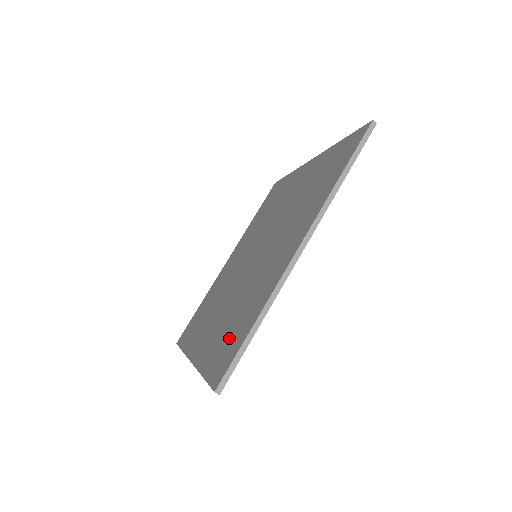
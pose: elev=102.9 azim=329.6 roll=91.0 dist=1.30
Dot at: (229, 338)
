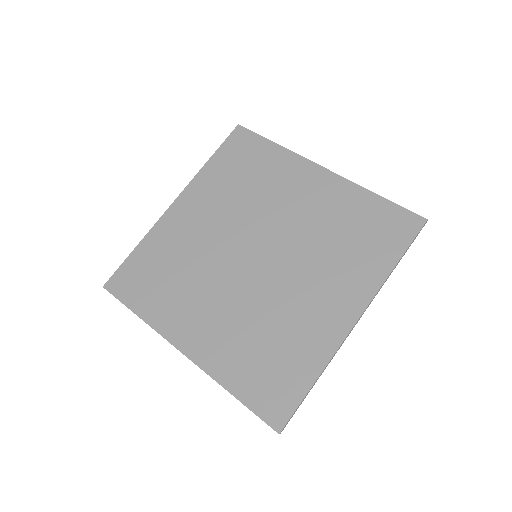
Dot at: (270, 372)
